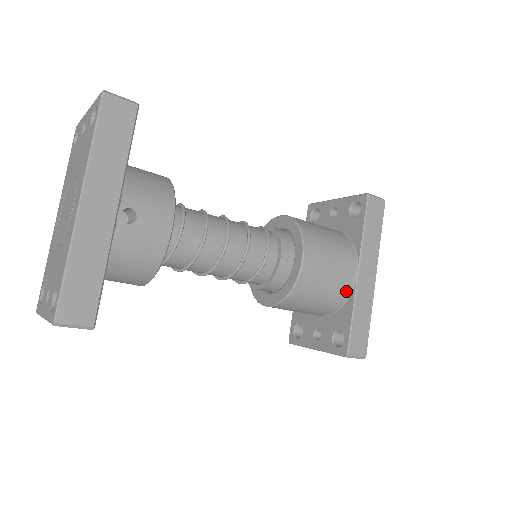
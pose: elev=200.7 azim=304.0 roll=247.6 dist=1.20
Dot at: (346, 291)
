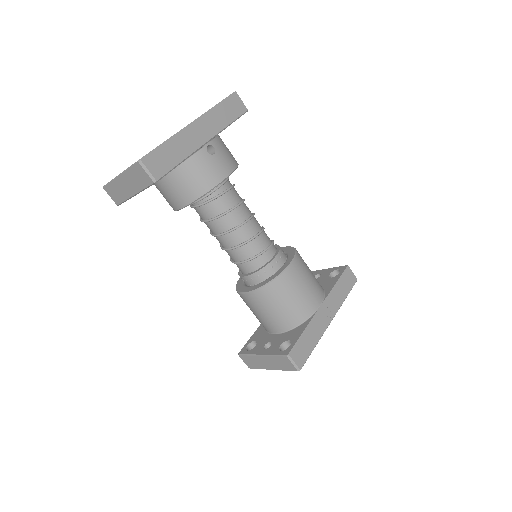
Dot at: (307, 313)
